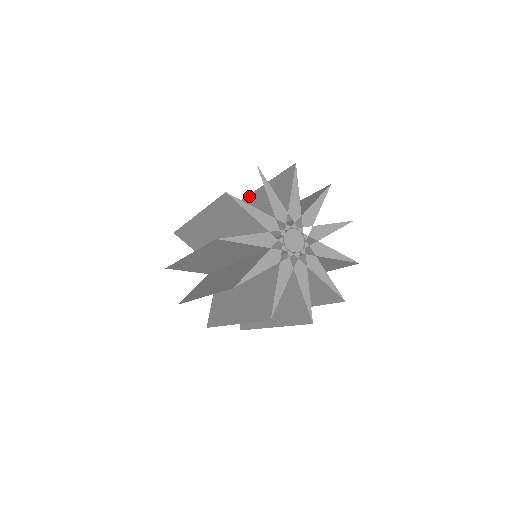
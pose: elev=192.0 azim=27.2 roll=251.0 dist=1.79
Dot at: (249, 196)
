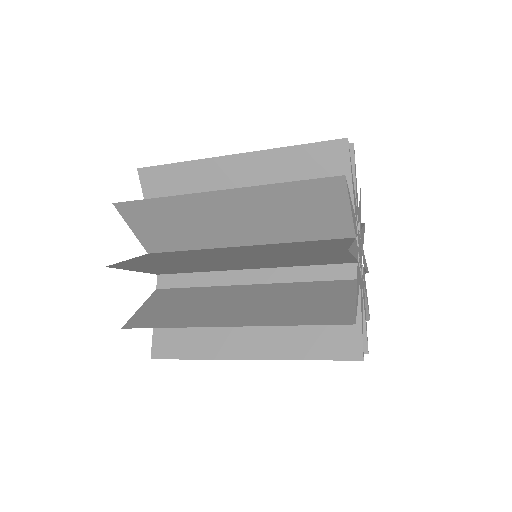
Dot at: occluded
